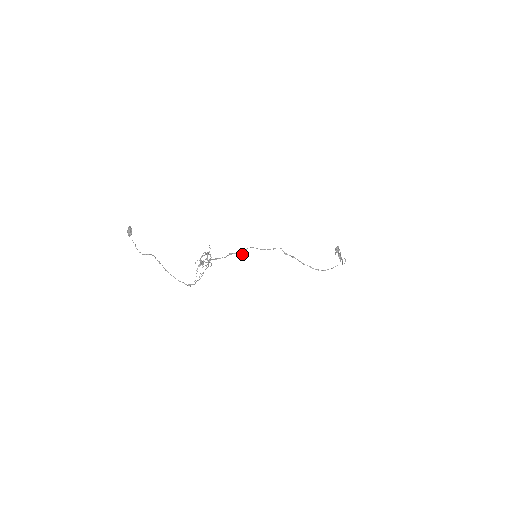
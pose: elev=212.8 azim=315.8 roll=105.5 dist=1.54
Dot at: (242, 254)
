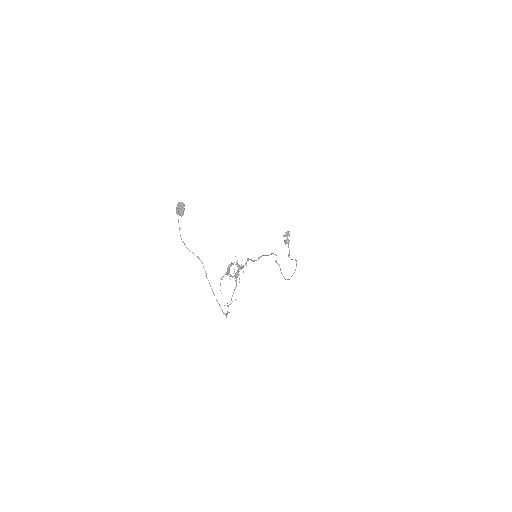
Dot at: (254, 261)
